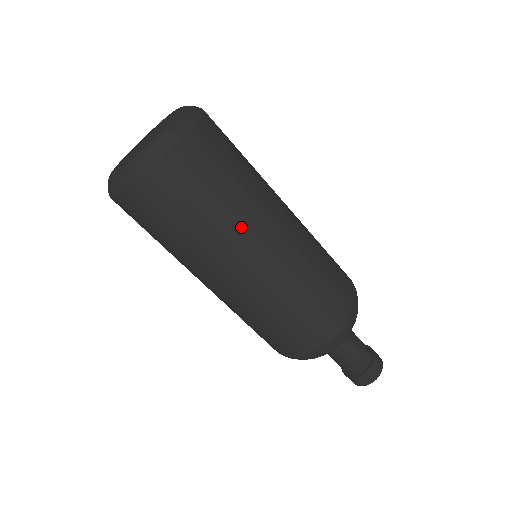
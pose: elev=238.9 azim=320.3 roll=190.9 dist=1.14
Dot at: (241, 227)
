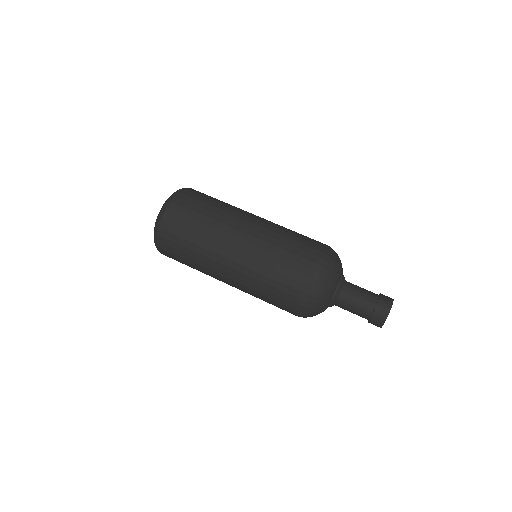
Dot at: (218, 232)
